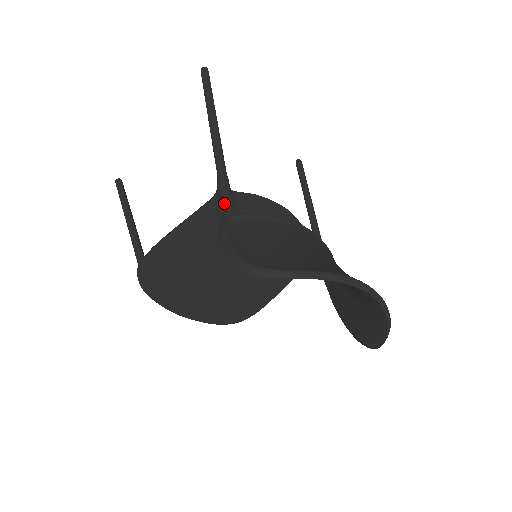
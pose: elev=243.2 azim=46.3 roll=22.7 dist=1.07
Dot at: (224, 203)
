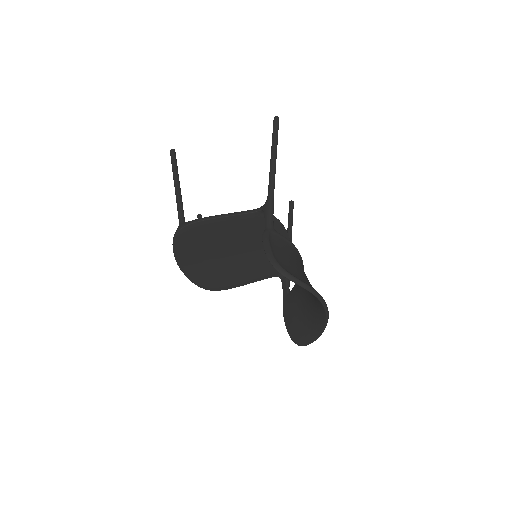
Dot at: (269, 220)
